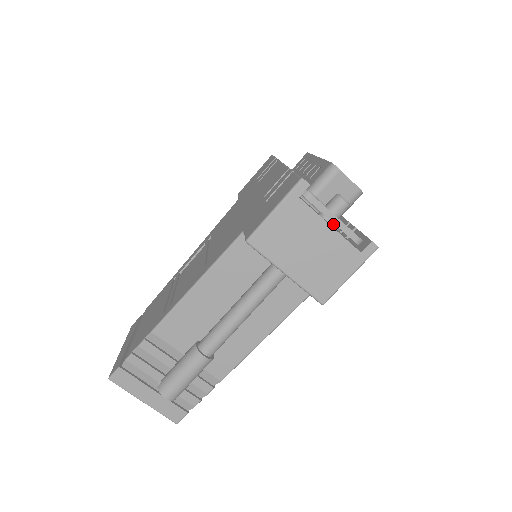
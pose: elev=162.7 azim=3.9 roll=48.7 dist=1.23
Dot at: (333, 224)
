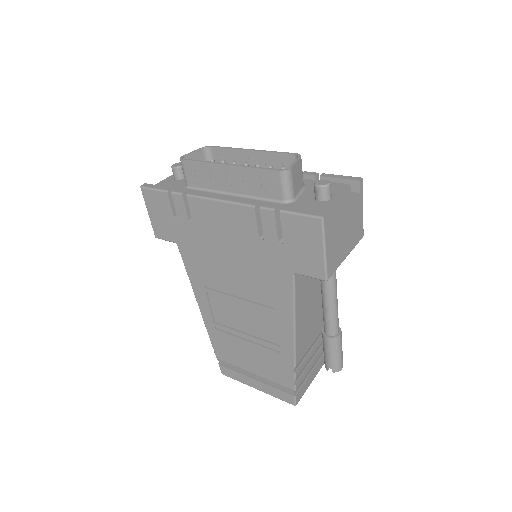
Dot at: occluded
